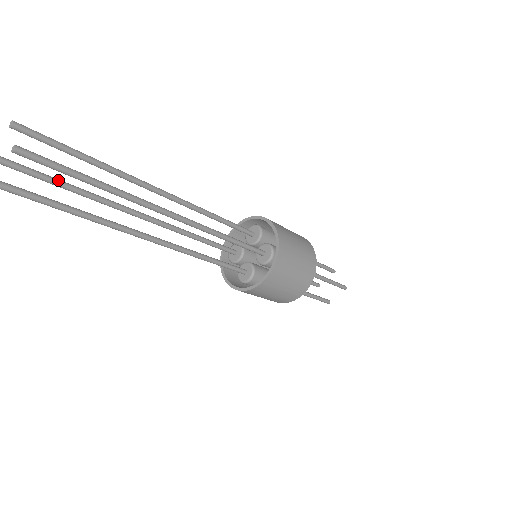
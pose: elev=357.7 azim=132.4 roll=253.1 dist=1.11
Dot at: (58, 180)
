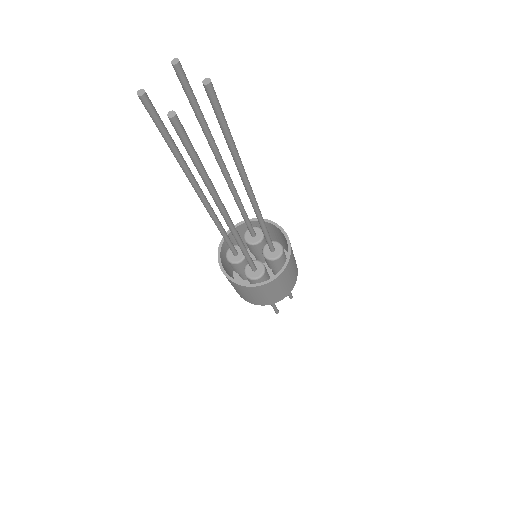
Dot at: occluded
